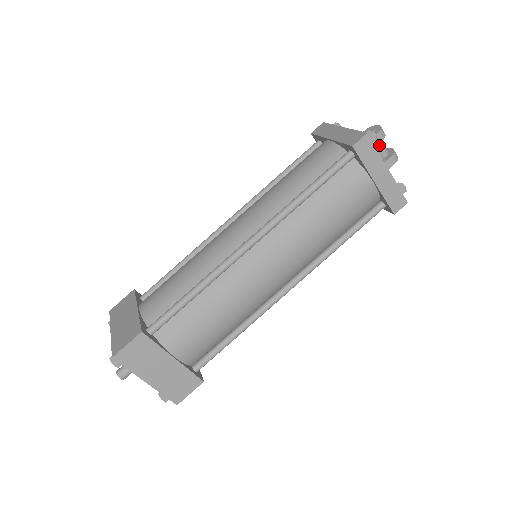
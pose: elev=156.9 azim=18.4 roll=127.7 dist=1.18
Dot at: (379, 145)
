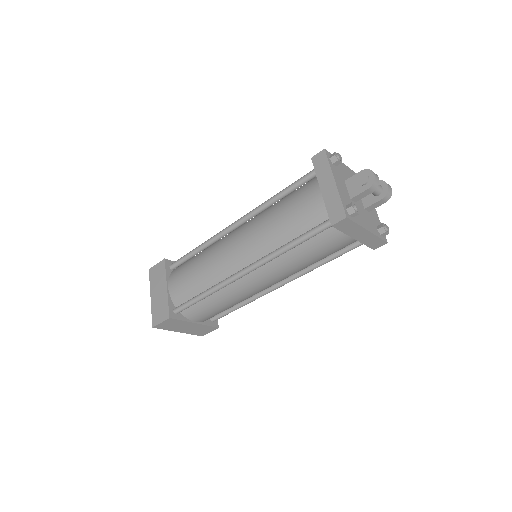
Dot at: occluded
